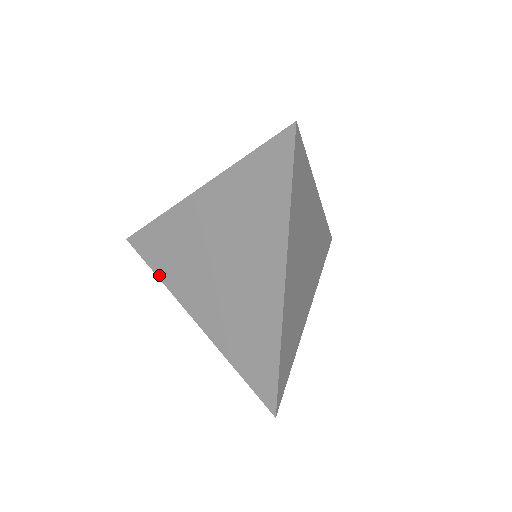
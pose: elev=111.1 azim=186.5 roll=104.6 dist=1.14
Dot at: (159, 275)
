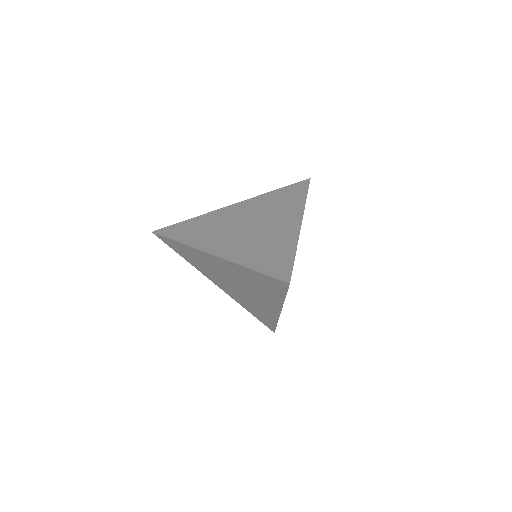
Dot at: (182, 241)
